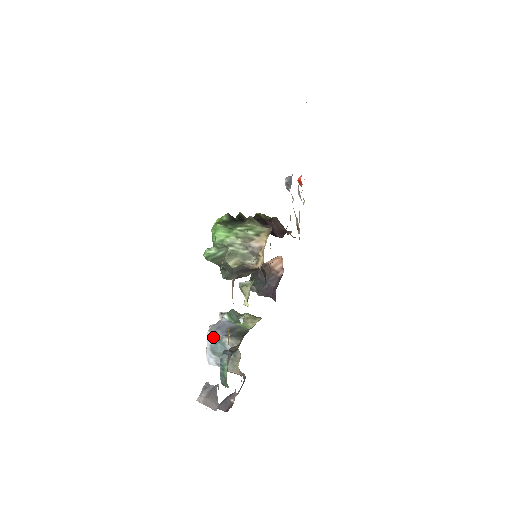
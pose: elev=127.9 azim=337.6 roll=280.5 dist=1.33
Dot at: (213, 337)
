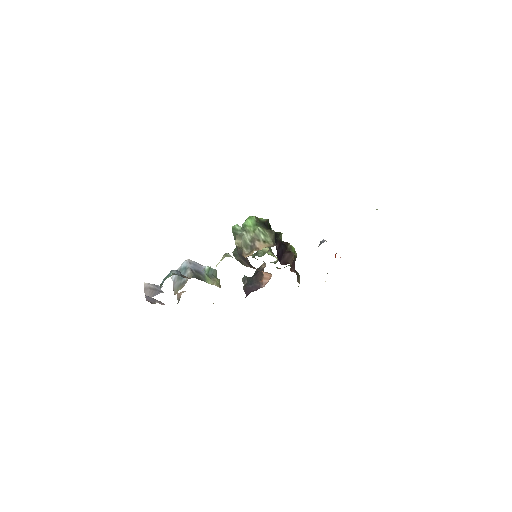
Dot at: (186, 264)
